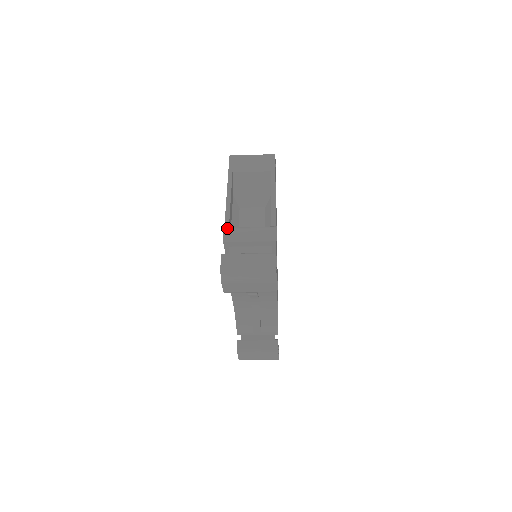
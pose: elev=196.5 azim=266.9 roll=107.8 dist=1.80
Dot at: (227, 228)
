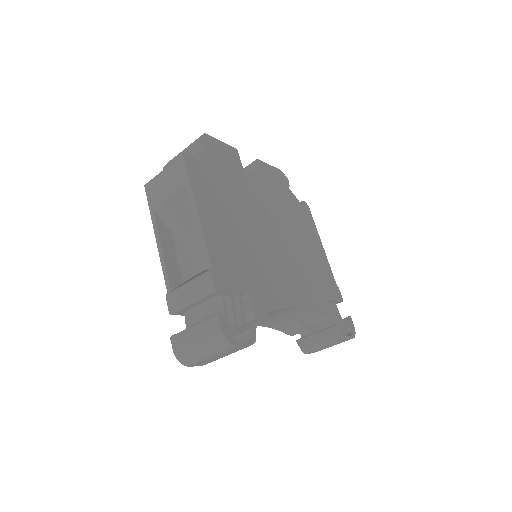
Dot at: (168, 295)
